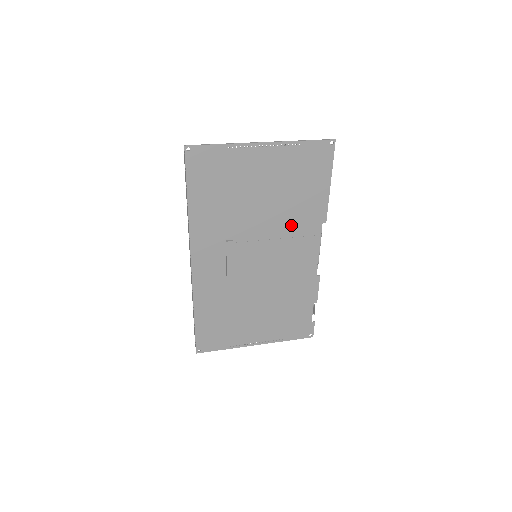
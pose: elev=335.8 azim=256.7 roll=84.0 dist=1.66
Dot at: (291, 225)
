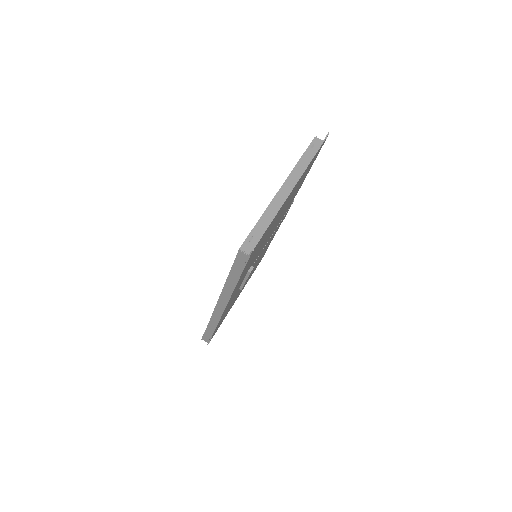
Dot at: (282, 216)
